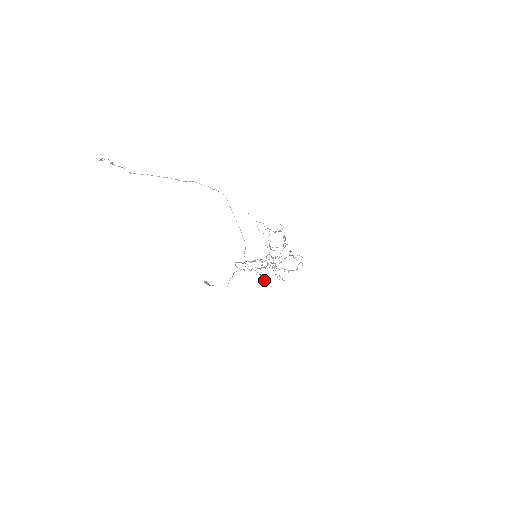
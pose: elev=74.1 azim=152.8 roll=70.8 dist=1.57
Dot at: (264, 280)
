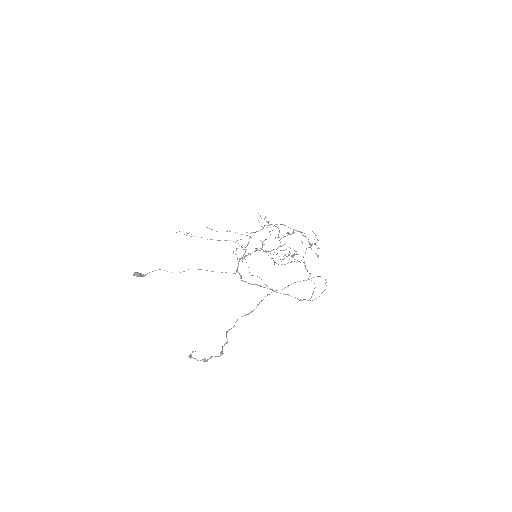
Dot at: (242, 261)
